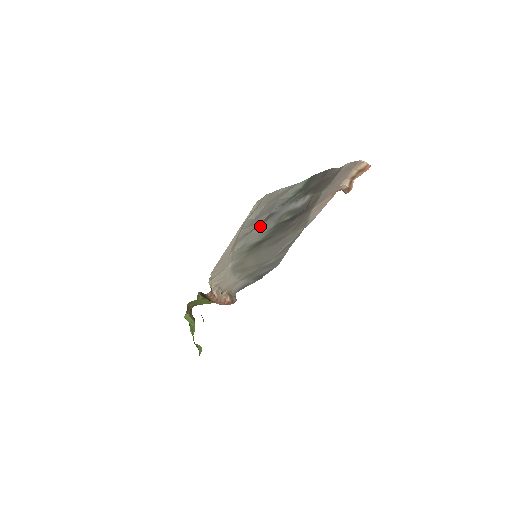
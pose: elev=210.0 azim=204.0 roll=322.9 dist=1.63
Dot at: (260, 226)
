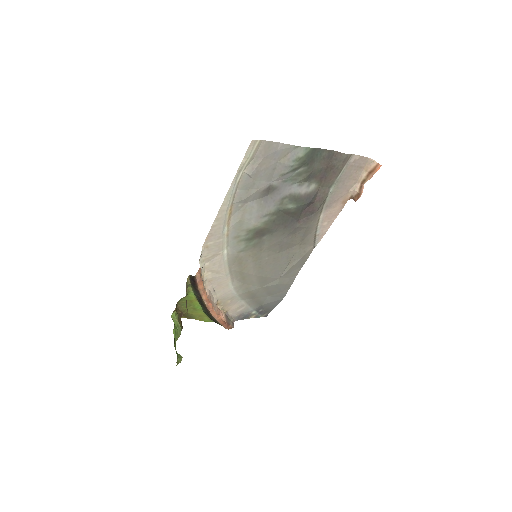
Dot at: (259, 200)
